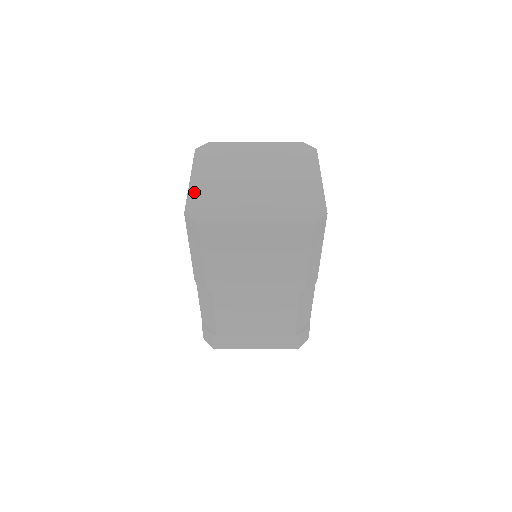
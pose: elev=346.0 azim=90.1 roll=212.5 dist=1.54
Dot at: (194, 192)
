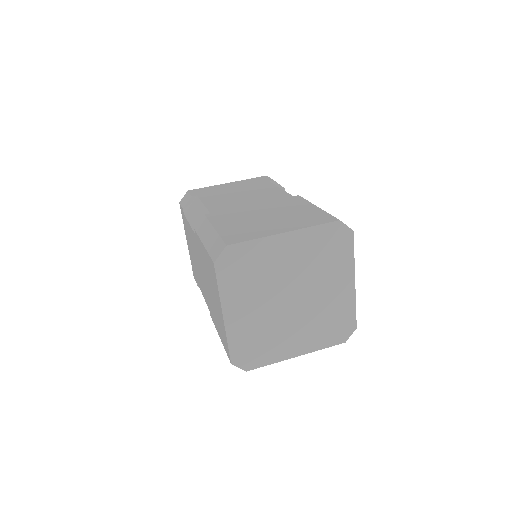
Dot at: (233, 335)
